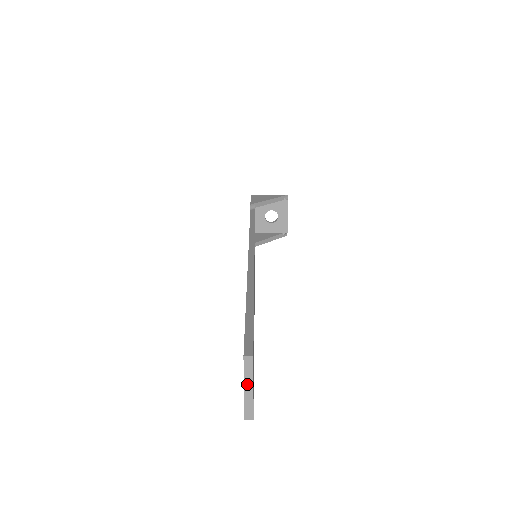
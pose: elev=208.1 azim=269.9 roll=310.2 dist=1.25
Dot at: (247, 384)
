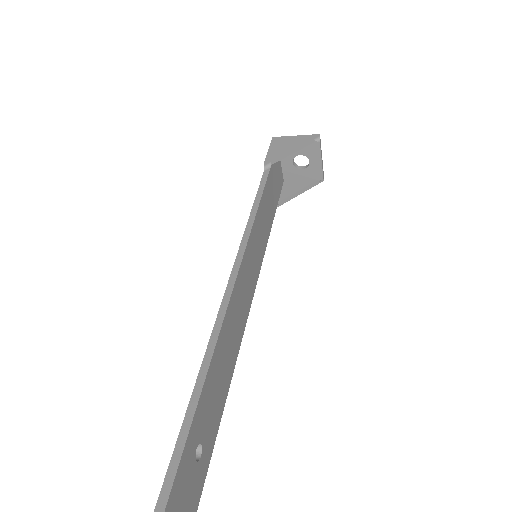
Dot at: out of frame
